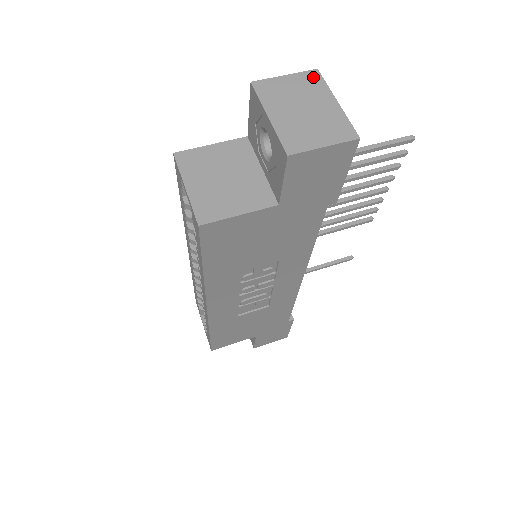
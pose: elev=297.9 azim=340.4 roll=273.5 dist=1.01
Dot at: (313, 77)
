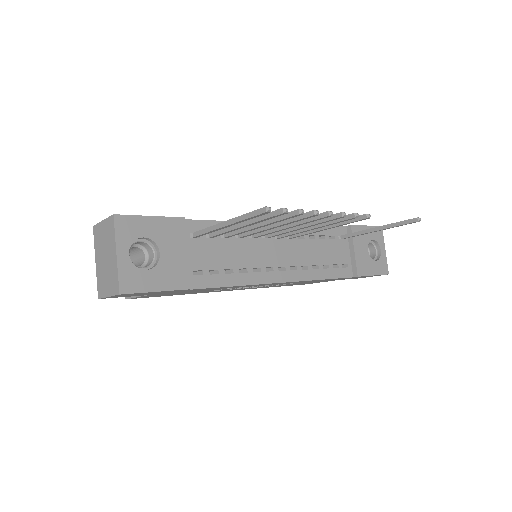
Dot at: (111, 224)
